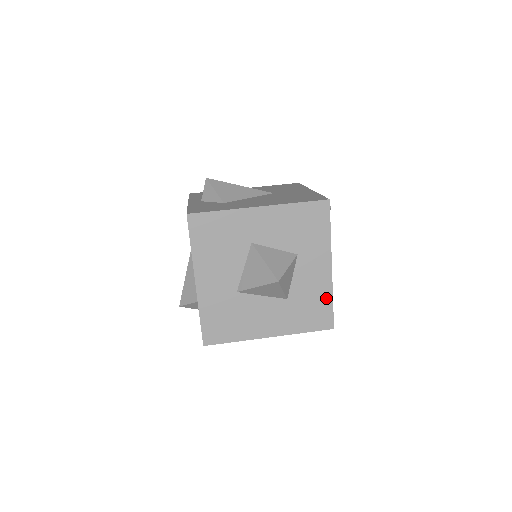
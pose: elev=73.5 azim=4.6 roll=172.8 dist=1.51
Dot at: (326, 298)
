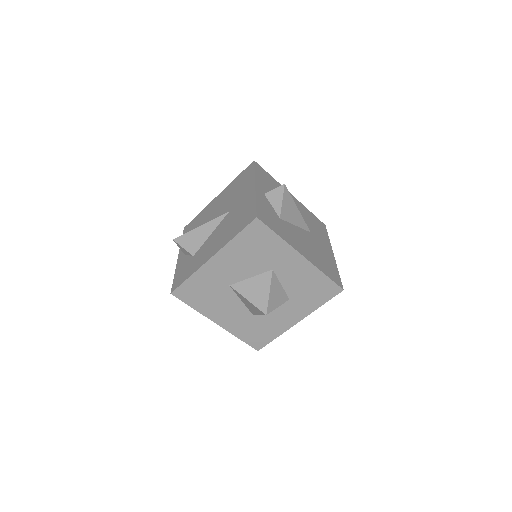
Dot at: (274, 333)
